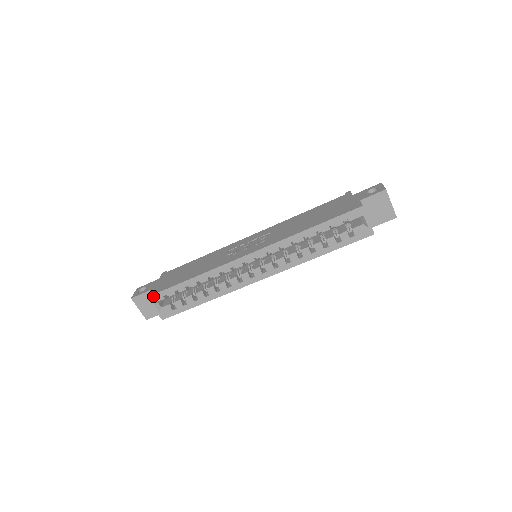
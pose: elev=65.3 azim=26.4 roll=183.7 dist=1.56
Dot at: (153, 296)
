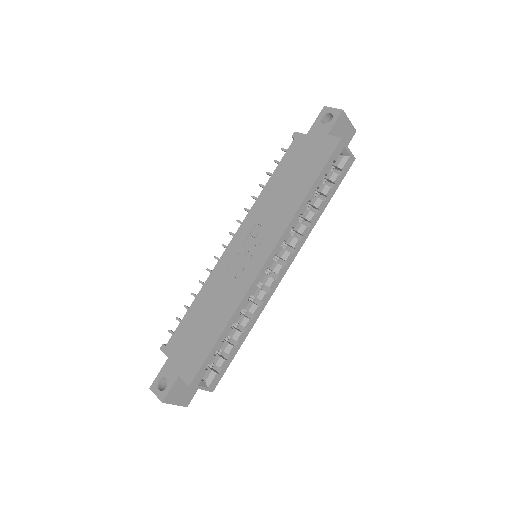
Dot at: (195, 379)
